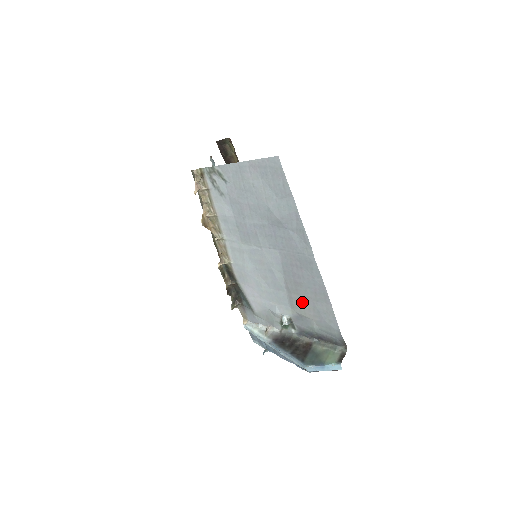
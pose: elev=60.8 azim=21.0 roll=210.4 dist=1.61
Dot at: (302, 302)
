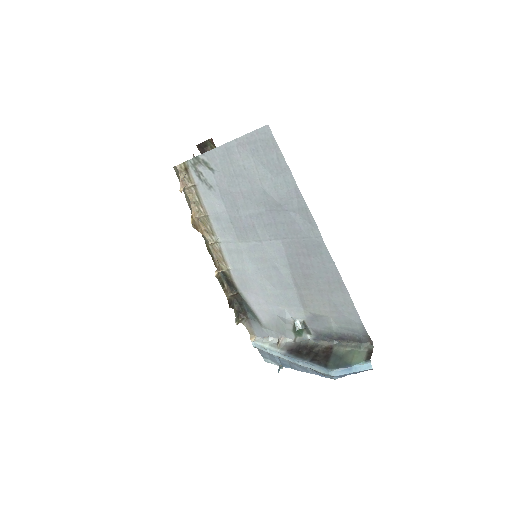
Dot at: (315, 298)
